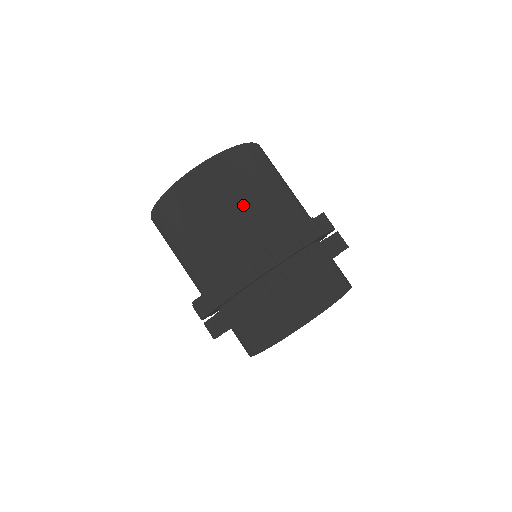
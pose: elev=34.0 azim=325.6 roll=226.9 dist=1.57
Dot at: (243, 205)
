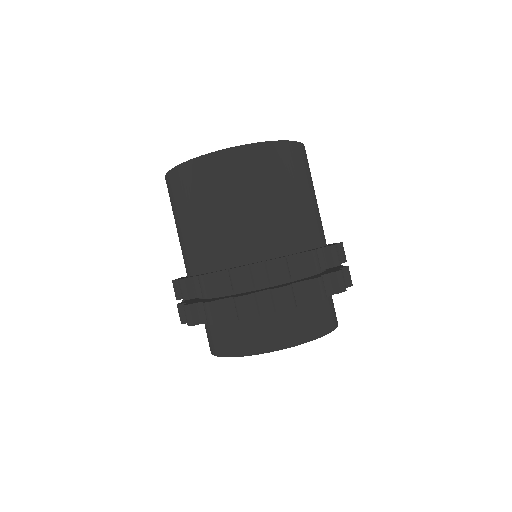
Dot at: (277, 204)
